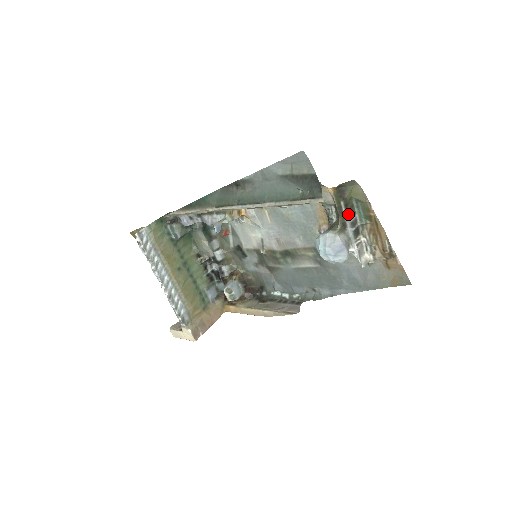
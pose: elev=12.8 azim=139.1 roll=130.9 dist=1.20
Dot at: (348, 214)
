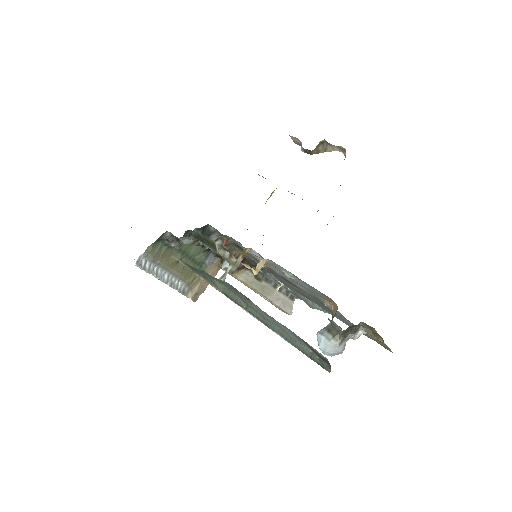
Dot at: (352, 332)
